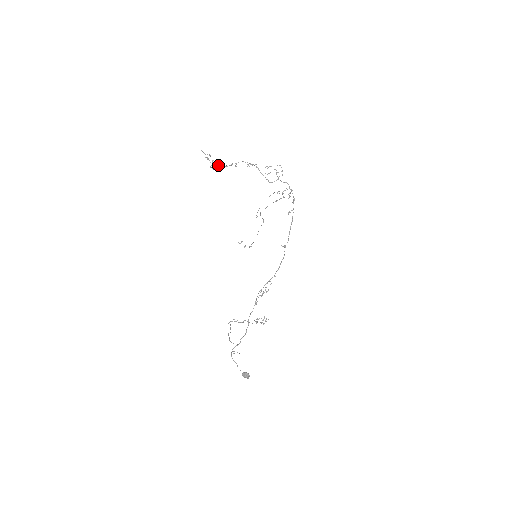
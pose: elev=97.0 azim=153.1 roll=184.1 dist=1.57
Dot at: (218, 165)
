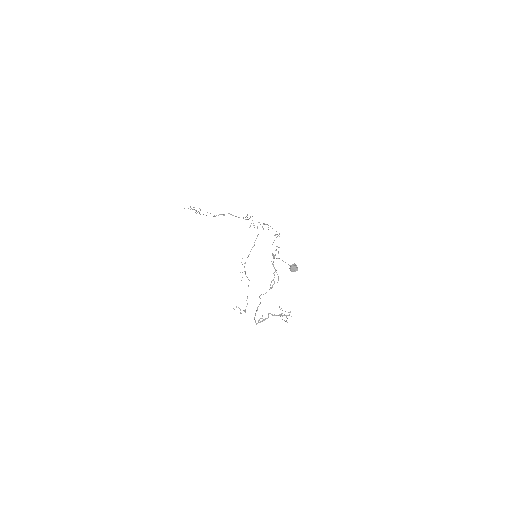
Dot at: occluded
